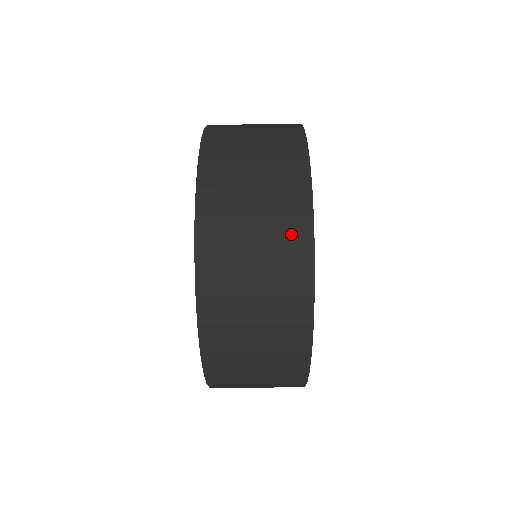
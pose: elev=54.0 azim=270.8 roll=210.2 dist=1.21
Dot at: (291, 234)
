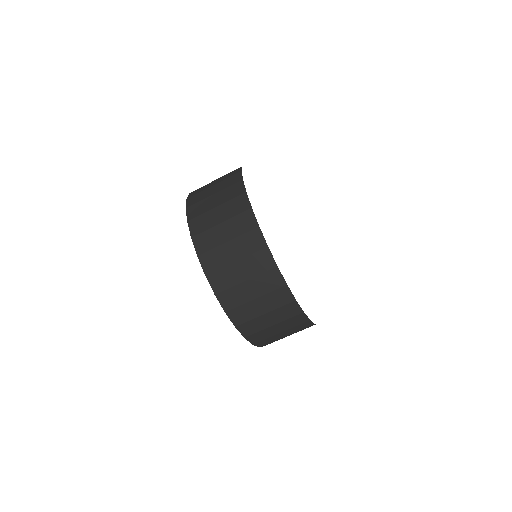
Dot at: (251, 241)
